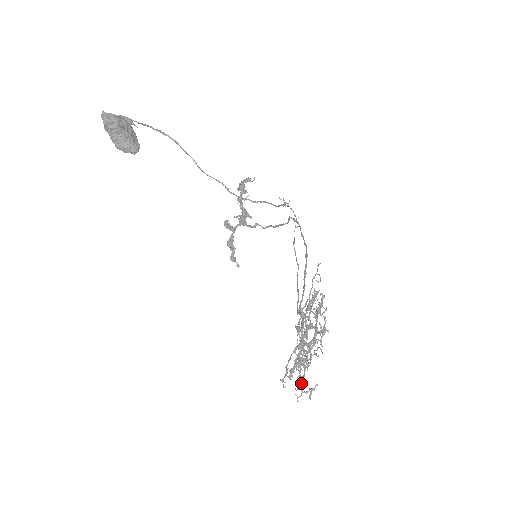
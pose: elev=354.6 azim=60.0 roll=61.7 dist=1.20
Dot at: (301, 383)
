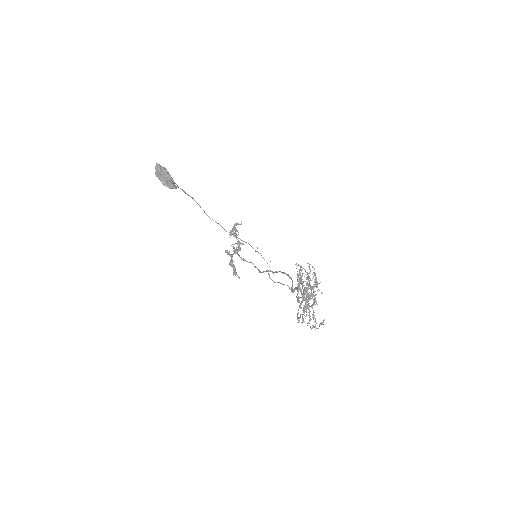
Dot at: occluded
